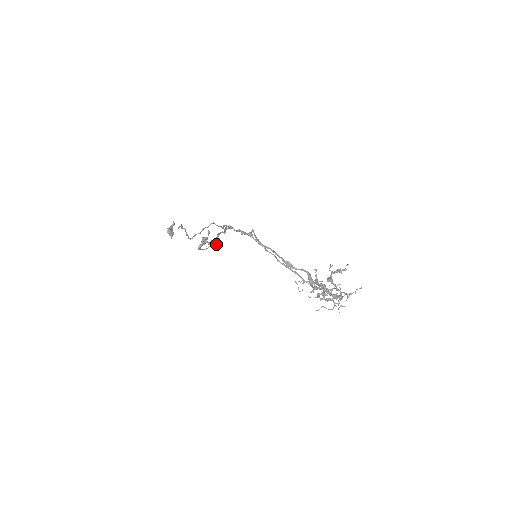
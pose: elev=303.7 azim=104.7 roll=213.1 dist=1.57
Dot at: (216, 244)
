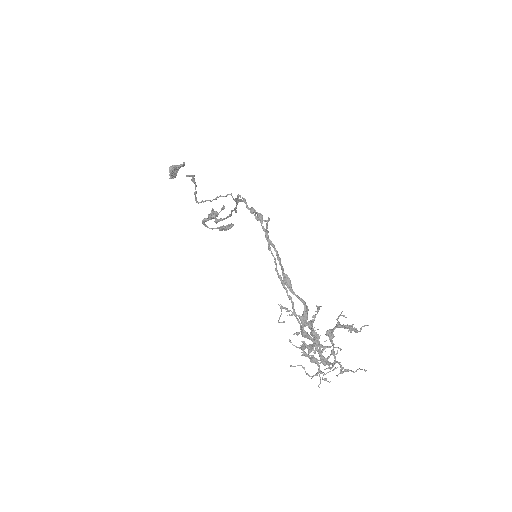
Dot at: (226, 229)
